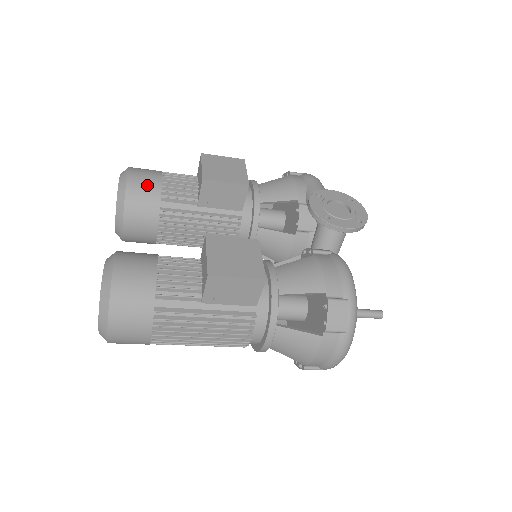
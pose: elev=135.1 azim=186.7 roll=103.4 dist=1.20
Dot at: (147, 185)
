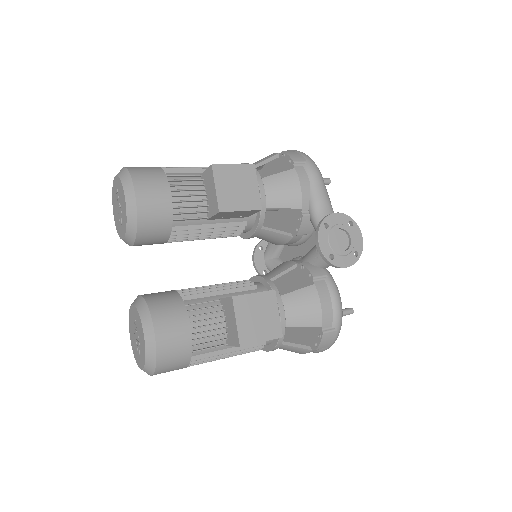
Dot at: (158, 210)
